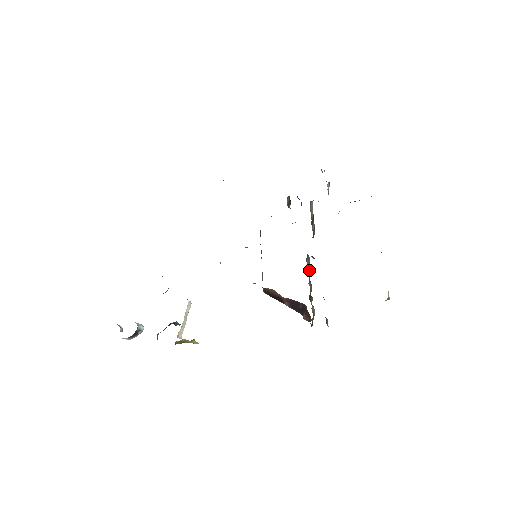
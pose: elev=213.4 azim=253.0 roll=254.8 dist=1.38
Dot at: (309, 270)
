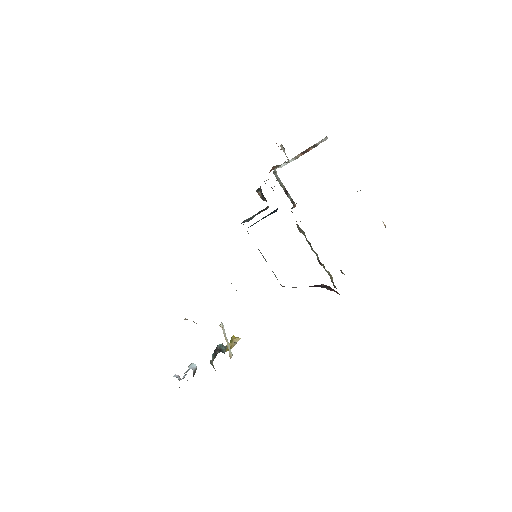
Dot at: (307, 240)
